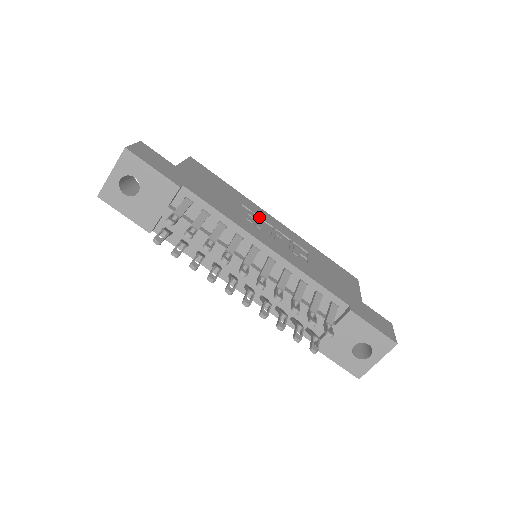
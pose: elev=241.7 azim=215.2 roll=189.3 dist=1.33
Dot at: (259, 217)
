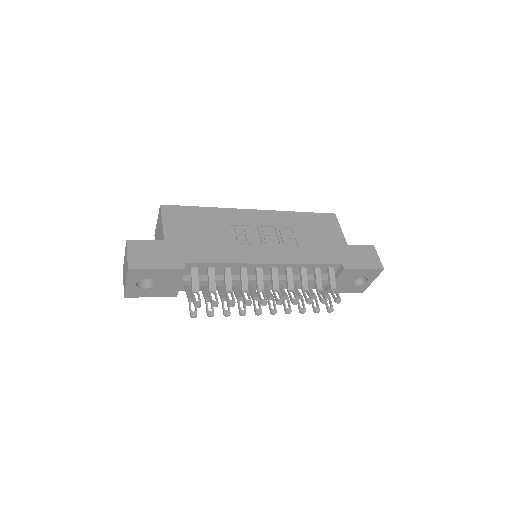
Dot at: (243, 225)
